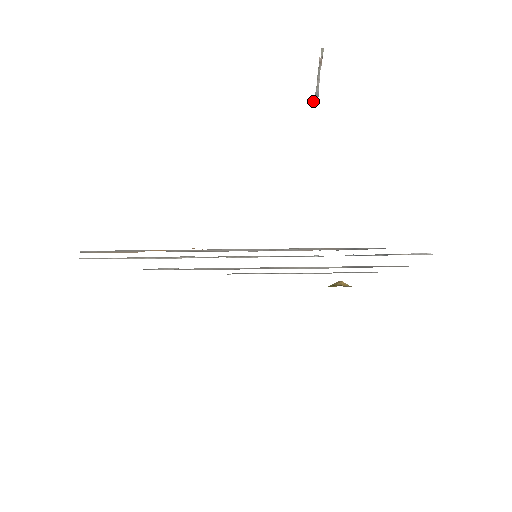
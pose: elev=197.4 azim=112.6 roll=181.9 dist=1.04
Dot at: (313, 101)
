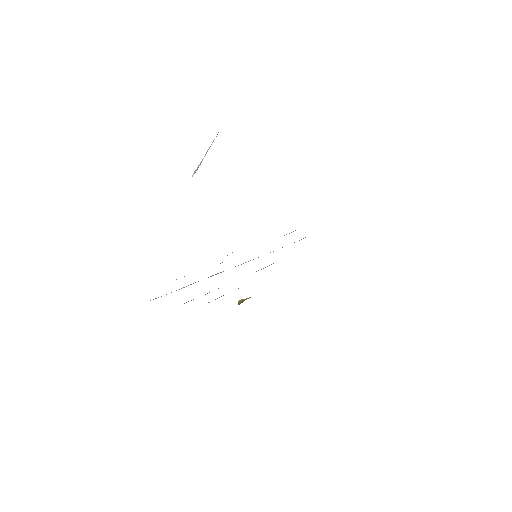
Dot at: (192, 175)
